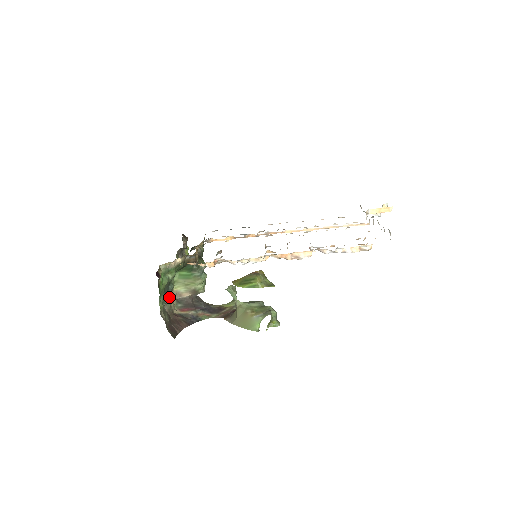
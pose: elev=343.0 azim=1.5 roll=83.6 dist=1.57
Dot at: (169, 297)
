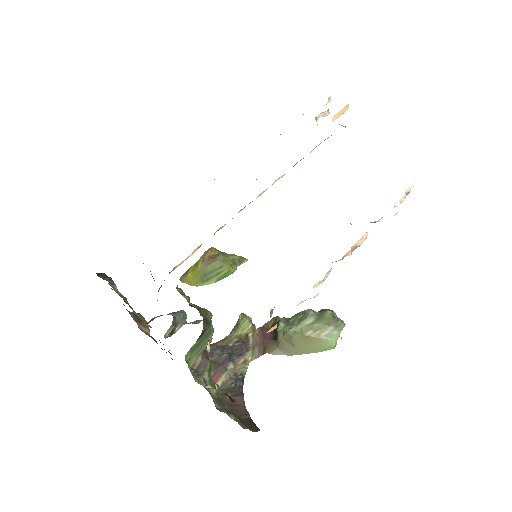
Dot at: occluded
